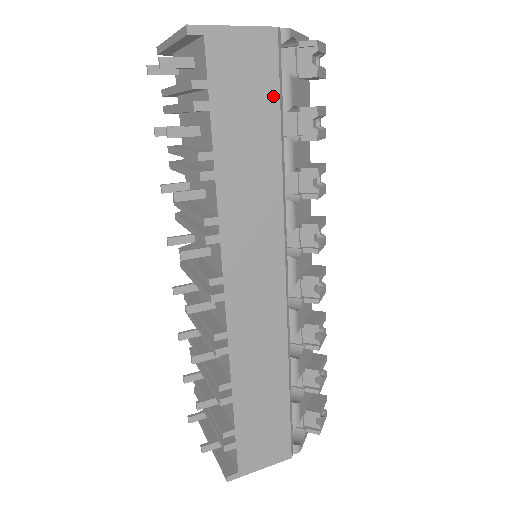
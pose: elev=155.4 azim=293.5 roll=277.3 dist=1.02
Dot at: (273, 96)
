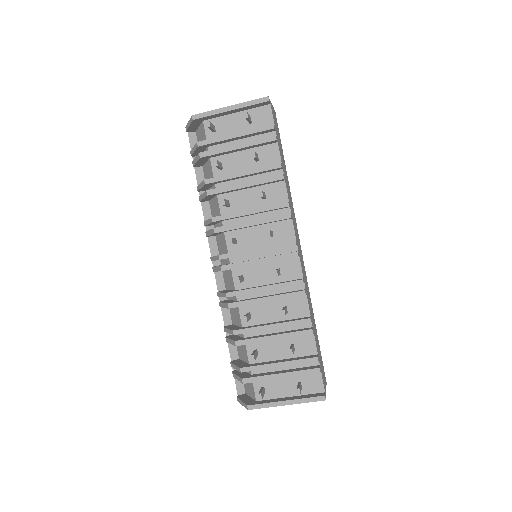
Dot at: (281, 144)
